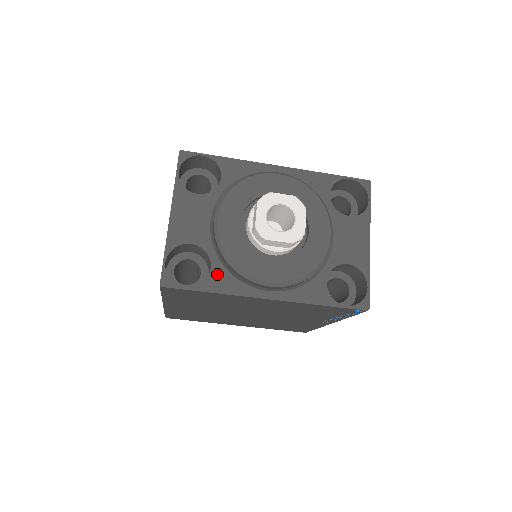
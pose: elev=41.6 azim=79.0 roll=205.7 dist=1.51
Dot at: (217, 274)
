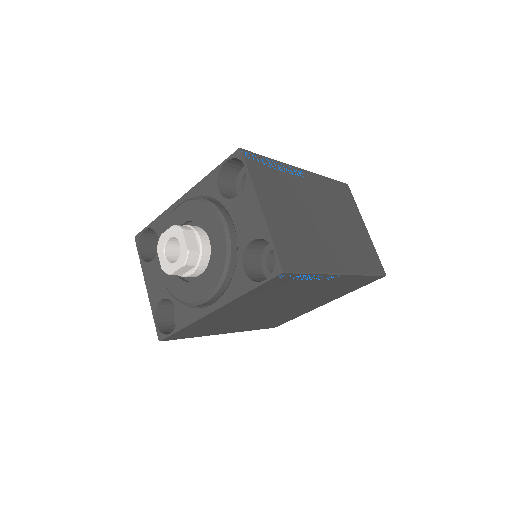
Dot at: (181, 312)
